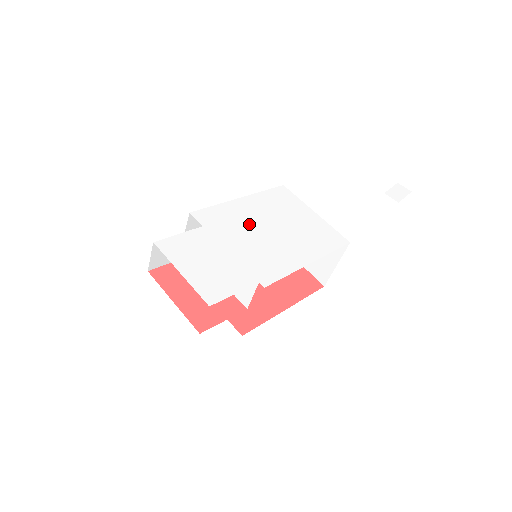
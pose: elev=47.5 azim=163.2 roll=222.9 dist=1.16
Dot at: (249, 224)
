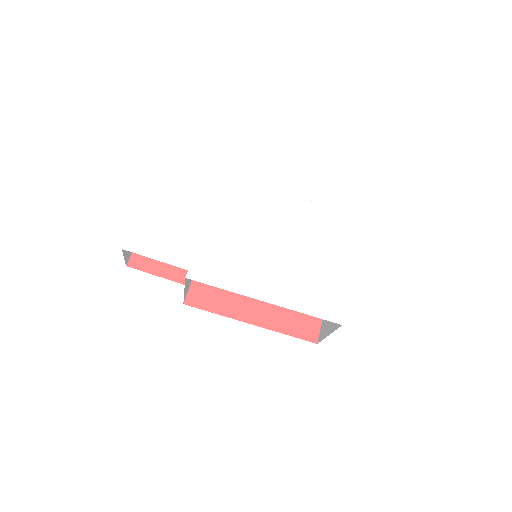
Dot at: (261, 222)
